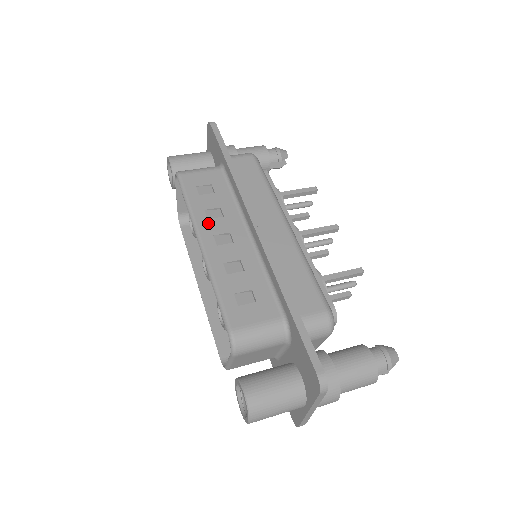
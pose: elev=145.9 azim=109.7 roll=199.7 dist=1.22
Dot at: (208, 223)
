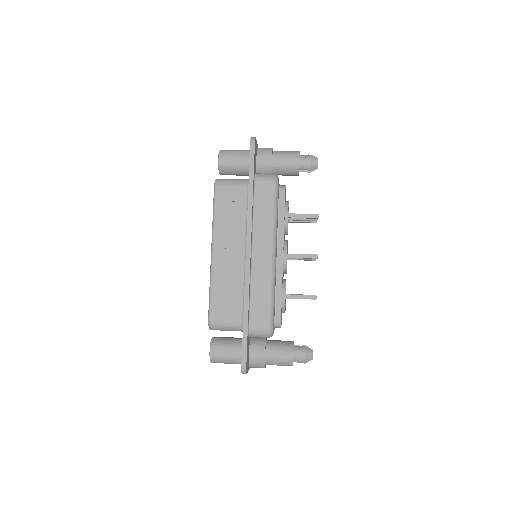
Dot at: (221, 237)
